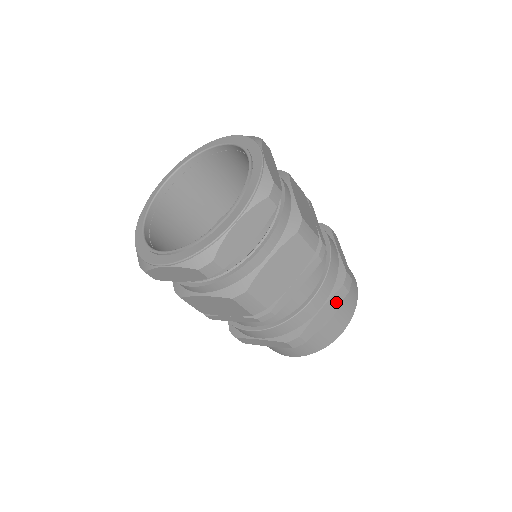
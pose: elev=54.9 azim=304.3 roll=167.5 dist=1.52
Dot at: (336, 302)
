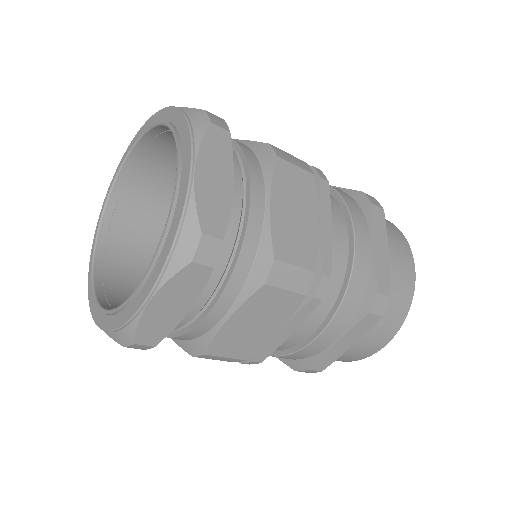
Dot at: (381, 229)
